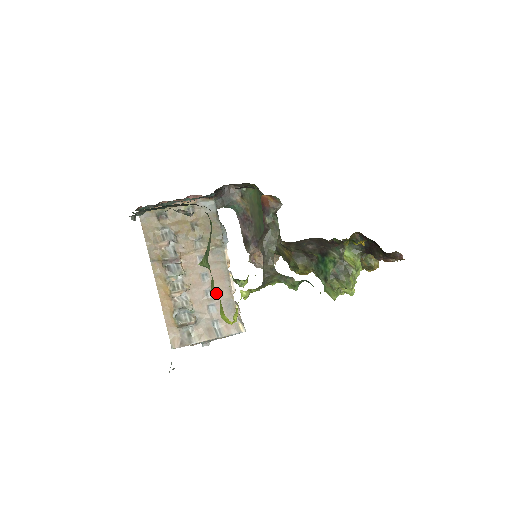
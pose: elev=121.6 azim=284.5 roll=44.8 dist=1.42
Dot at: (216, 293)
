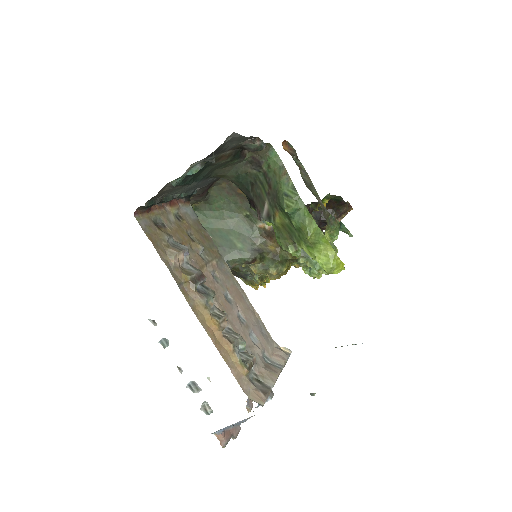
Dot at: (246, 317)
